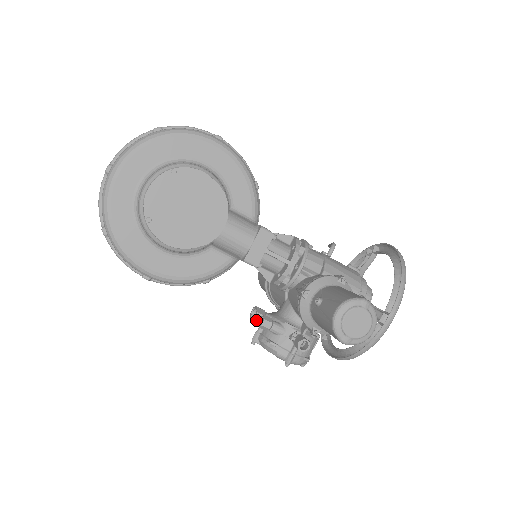
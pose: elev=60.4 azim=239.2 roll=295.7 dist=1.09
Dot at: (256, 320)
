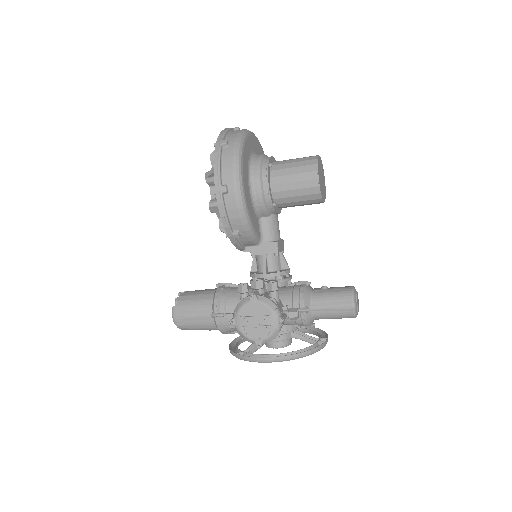
Dot at: (263, 282)
